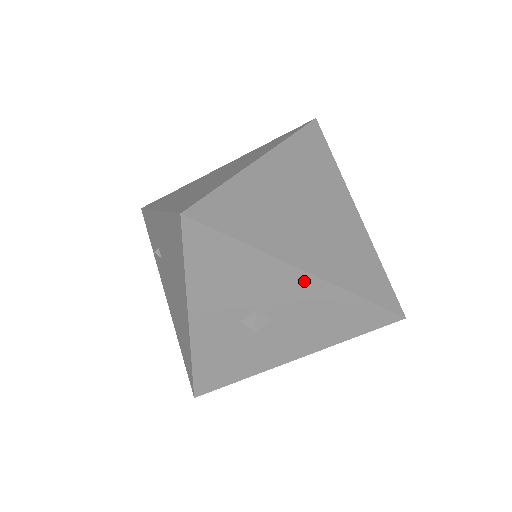
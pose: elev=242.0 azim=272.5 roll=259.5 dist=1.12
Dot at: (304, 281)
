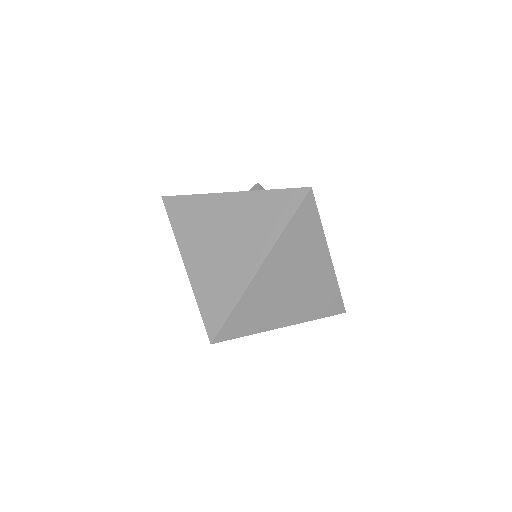
Dot at: occluded
